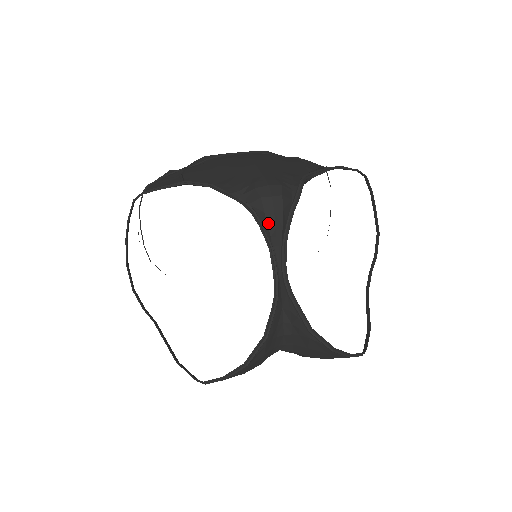
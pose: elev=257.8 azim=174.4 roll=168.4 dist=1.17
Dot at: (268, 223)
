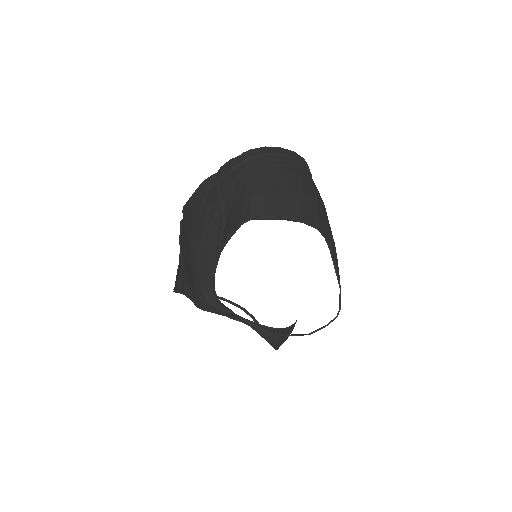
Dot at: occluded
